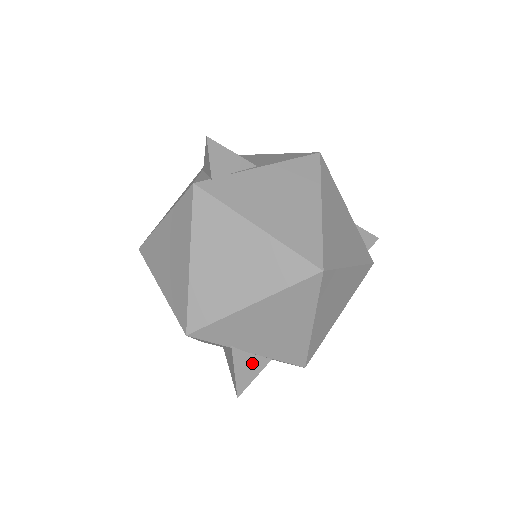
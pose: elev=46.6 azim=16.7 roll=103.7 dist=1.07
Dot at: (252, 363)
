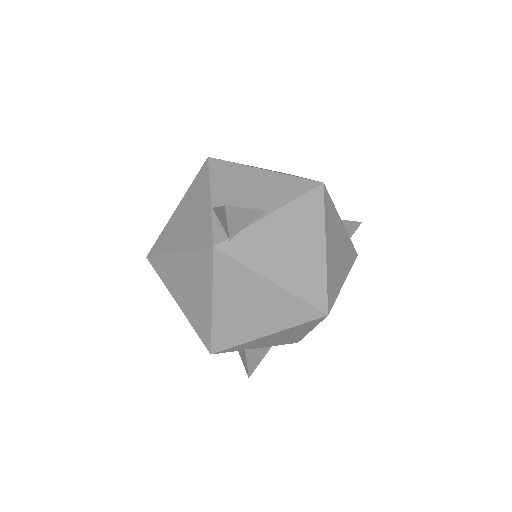
Dot at: (259, 353)
